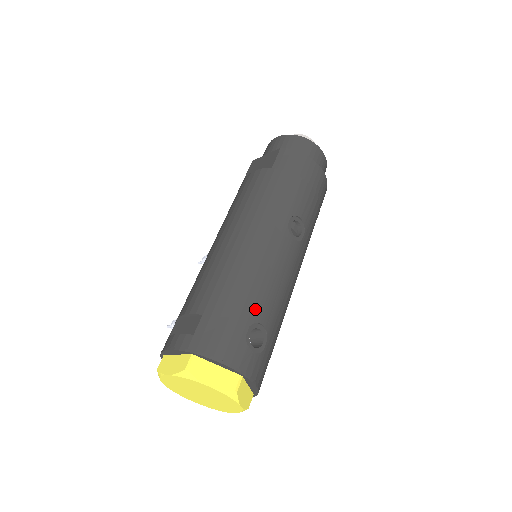
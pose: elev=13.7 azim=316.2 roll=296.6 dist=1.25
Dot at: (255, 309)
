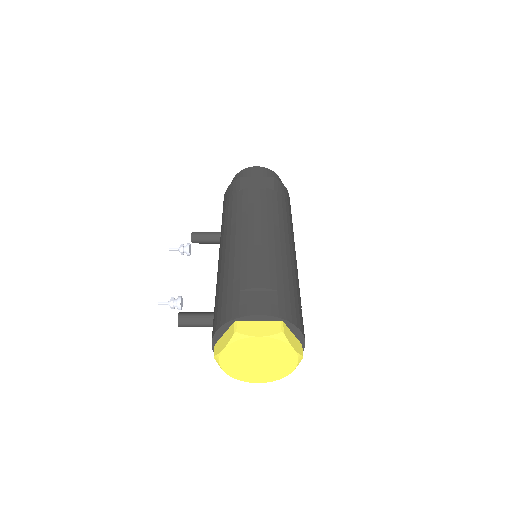
Dot at: occluded
